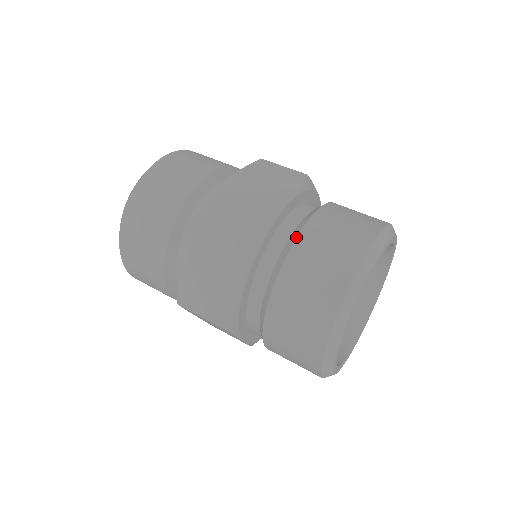
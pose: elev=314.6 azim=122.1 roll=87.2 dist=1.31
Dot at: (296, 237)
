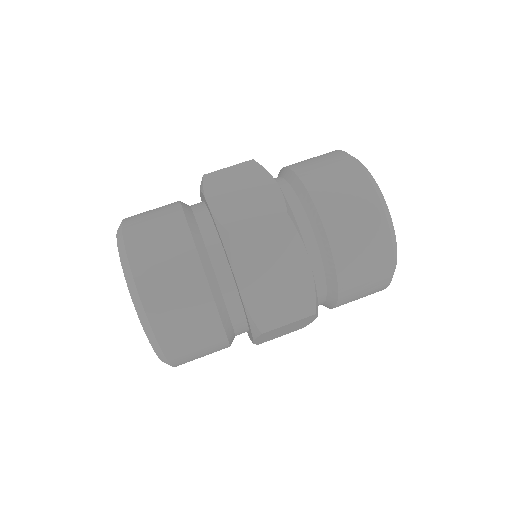
Dot at: (337, 281)
